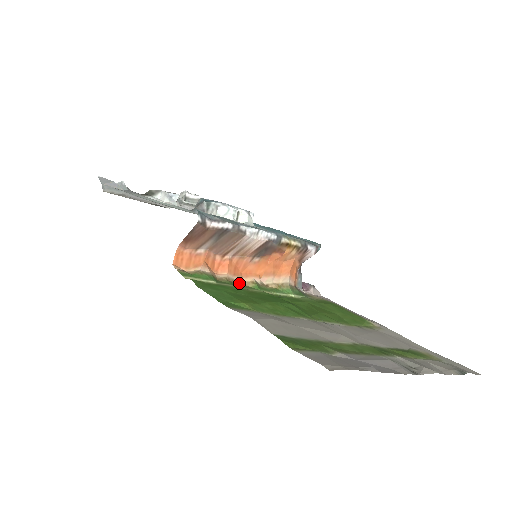
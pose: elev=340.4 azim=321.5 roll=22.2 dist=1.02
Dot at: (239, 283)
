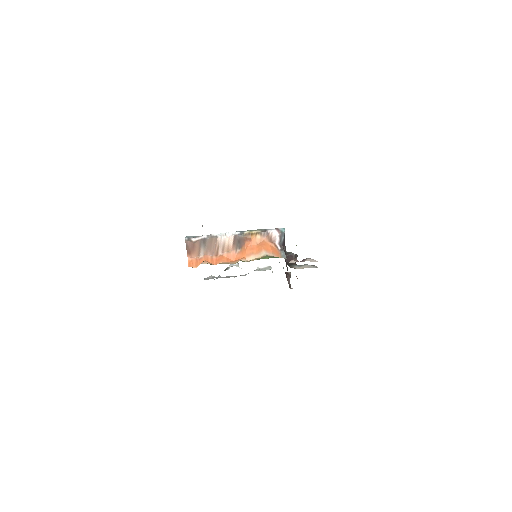
Dot at: occluded
